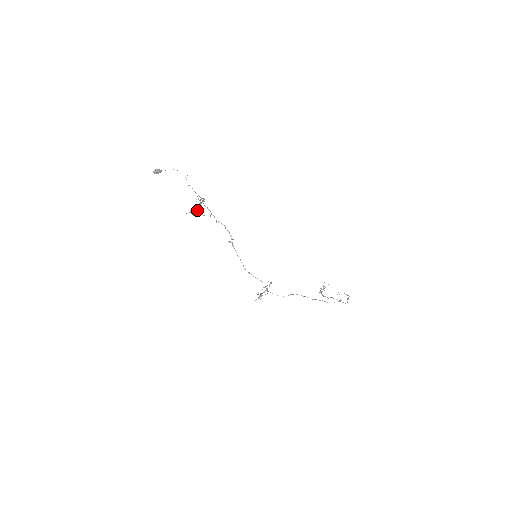
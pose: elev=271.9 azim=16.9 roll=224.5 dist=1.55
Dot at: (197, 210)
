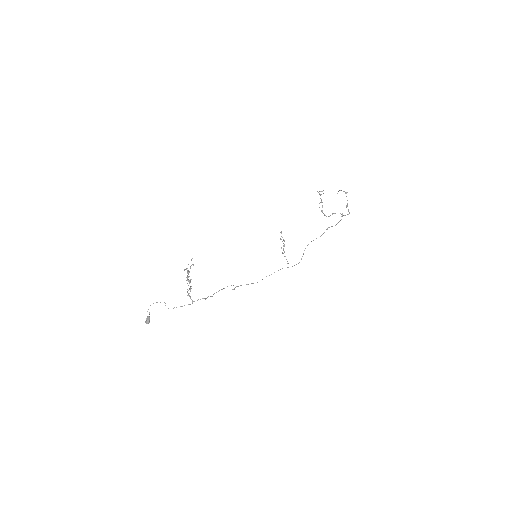
Dot at: occluded
